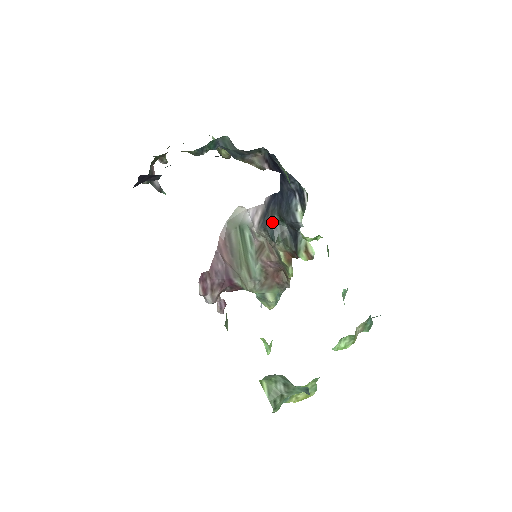
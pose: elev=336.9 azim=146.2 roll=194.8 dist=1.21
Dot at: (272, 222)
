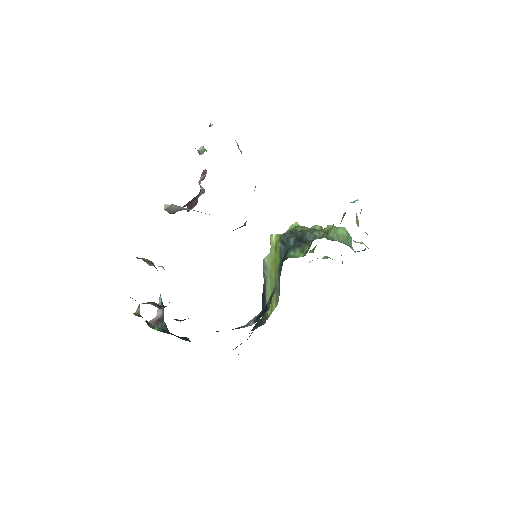
Dot at: occluded
